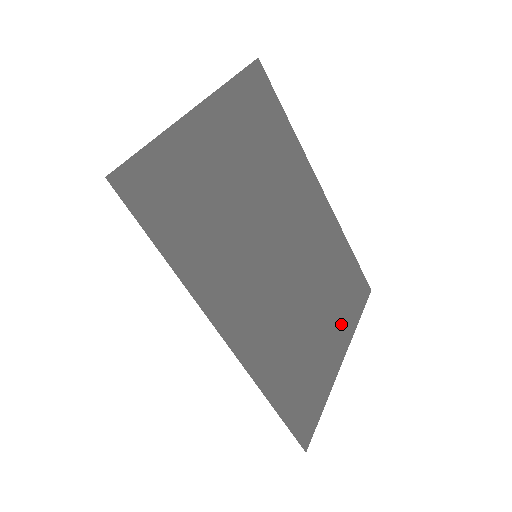
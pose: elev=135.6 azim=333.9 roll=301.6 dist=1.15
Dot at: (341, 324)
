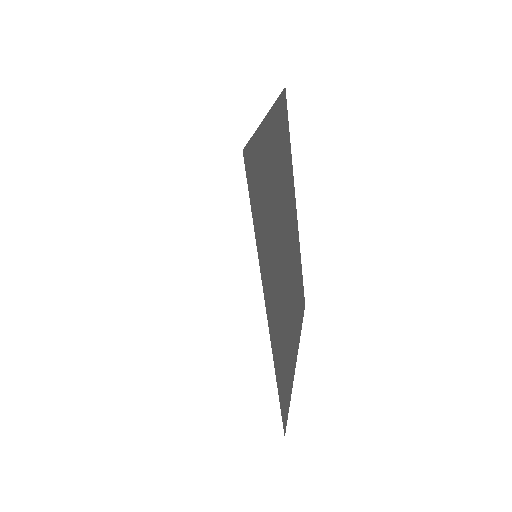
Dot at: (297, 329)
